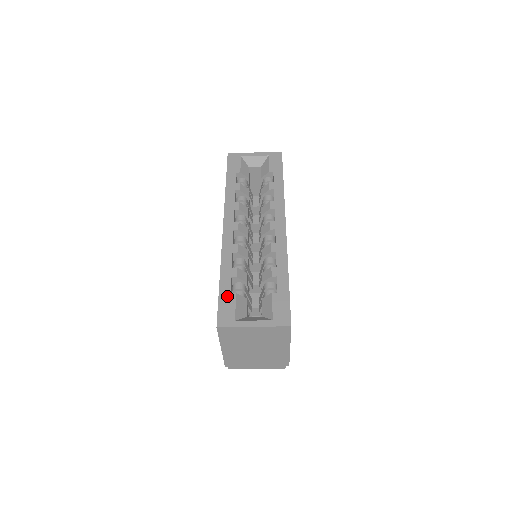
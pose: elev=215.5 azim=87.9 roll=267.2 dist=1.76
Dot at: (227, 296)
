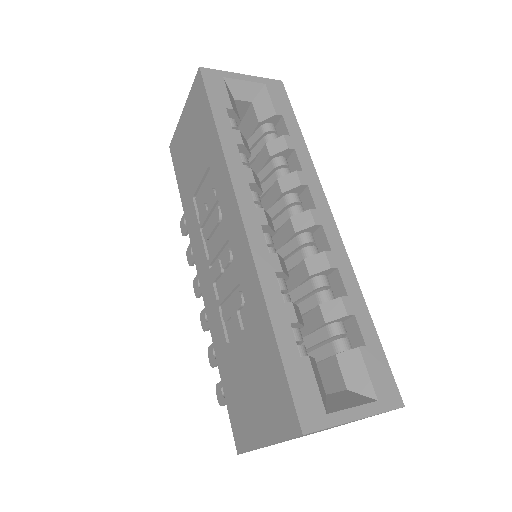
Dot at: (297, 364)
